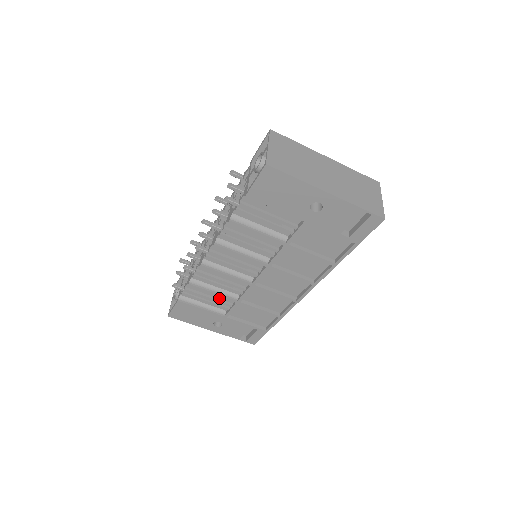
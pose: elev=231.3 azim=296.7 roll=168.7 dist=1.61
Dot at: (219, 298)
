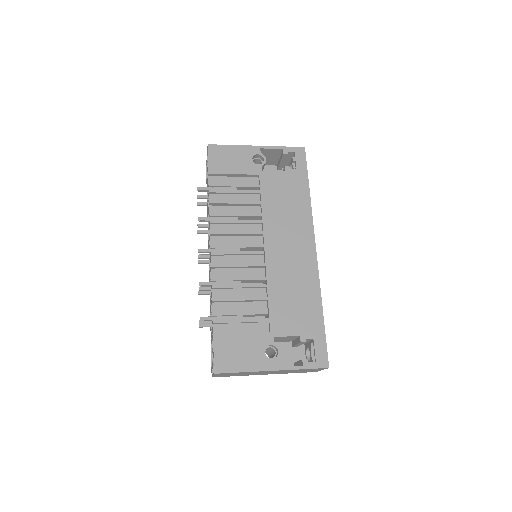
Dot at: occluded
